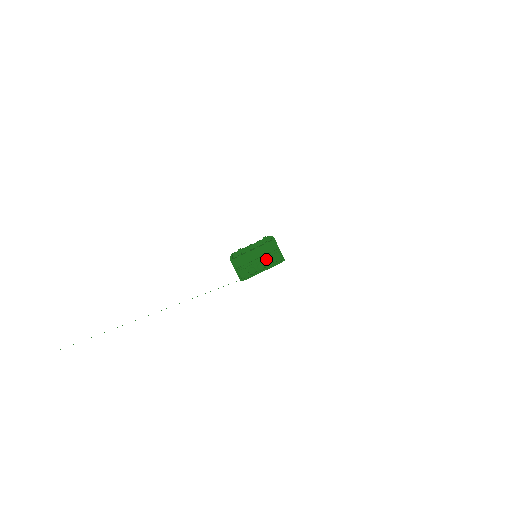
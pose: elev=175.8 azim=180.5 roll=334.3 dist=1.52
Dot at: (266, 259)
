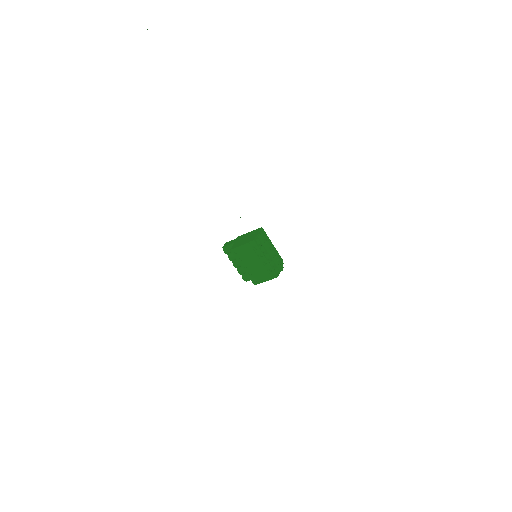
Dot at: (272, 260)
